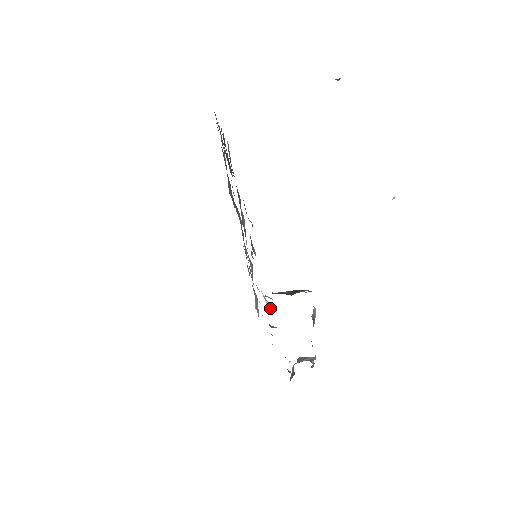
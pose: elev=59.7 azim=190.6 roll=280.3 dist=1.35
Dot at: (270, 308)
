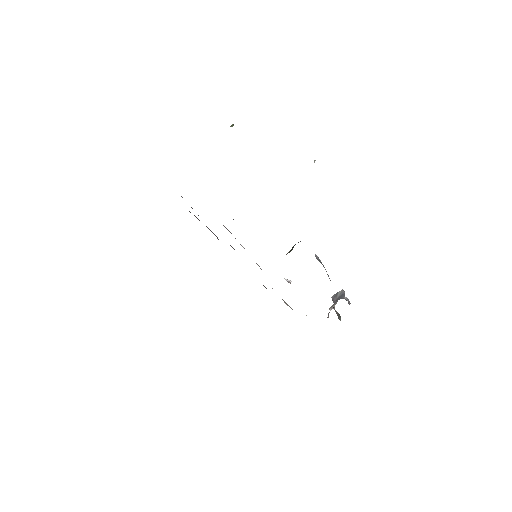
Dot at: (289, 281)
